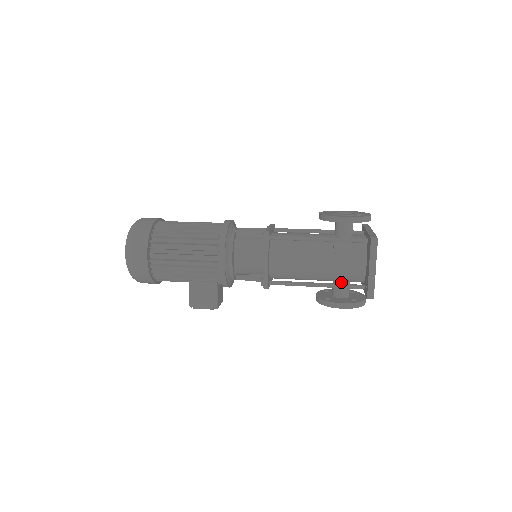
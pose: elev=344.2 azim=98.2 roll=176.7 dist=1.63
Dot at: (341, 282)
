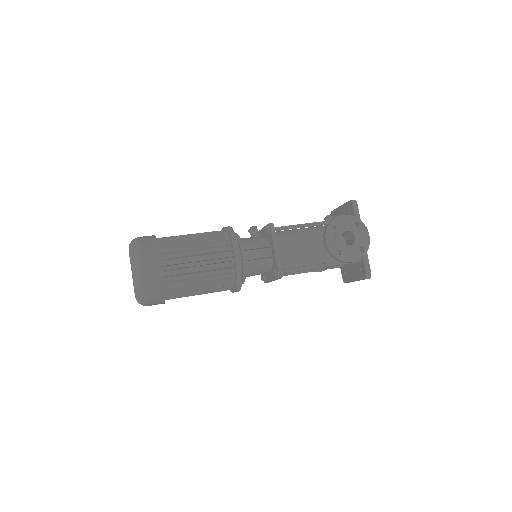
Dot at: occluded
